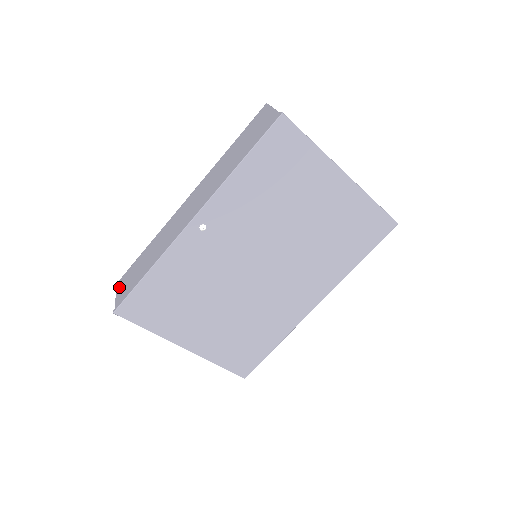
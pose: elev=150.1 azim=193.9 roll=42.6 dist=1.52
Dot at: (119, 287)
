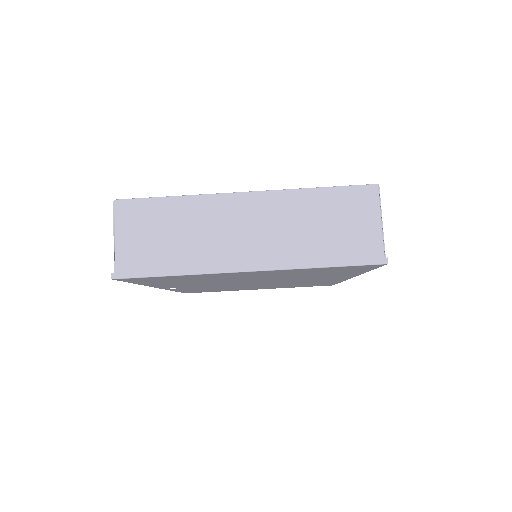
Dot at: occluded
